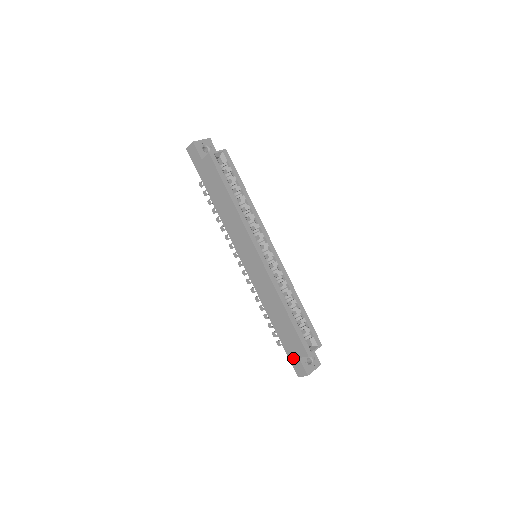
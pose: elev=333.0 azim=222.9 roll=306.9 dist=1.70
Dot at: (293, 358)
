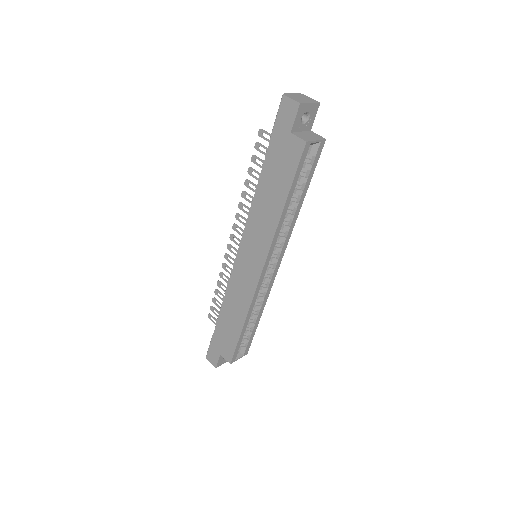
Dot at: (215, 348)
